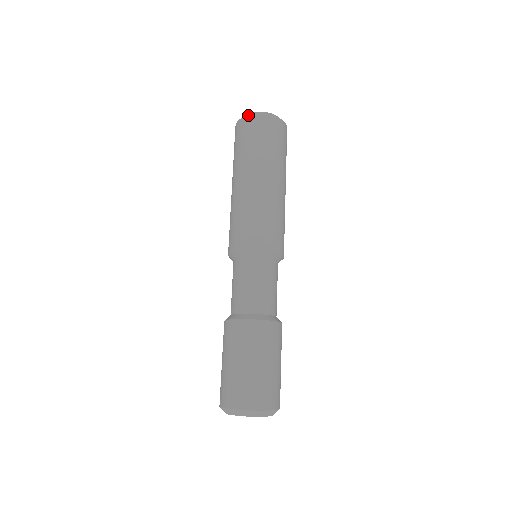
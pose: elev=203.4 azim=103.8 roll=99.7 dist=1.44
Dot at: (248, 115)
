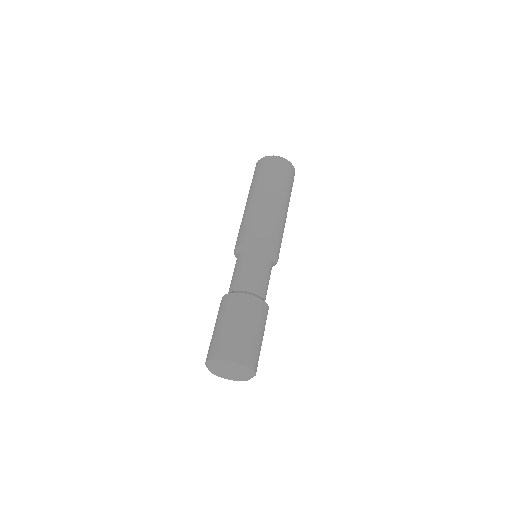
Dot at: occluded
